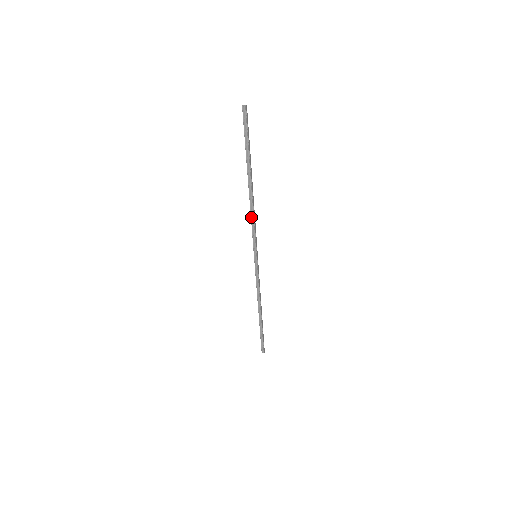
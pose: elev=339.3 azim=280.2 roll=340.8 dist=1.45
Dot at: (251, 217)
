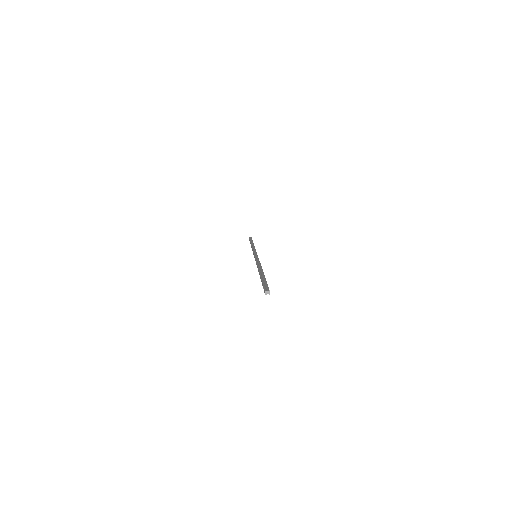
Dot at: occluded
